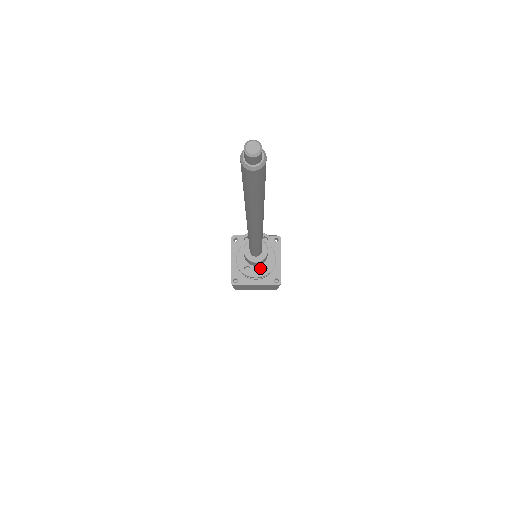
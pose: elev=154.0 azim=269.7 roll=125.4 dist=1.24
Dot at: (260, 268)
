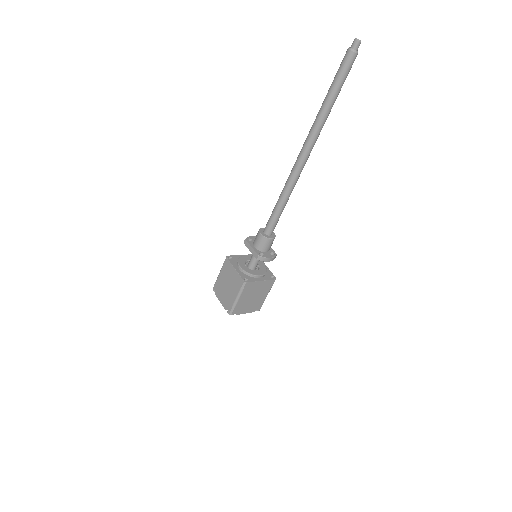
Dot at: (269, 253)
